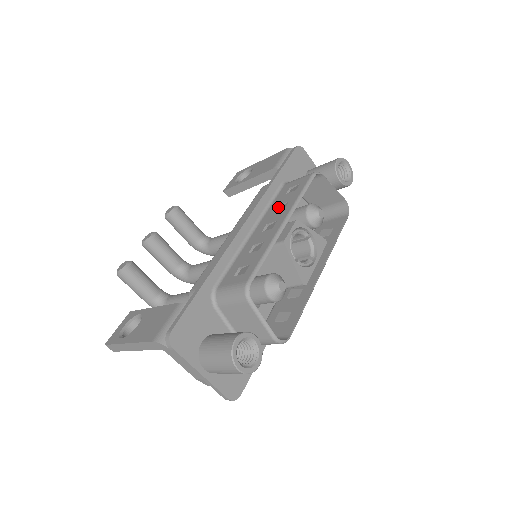
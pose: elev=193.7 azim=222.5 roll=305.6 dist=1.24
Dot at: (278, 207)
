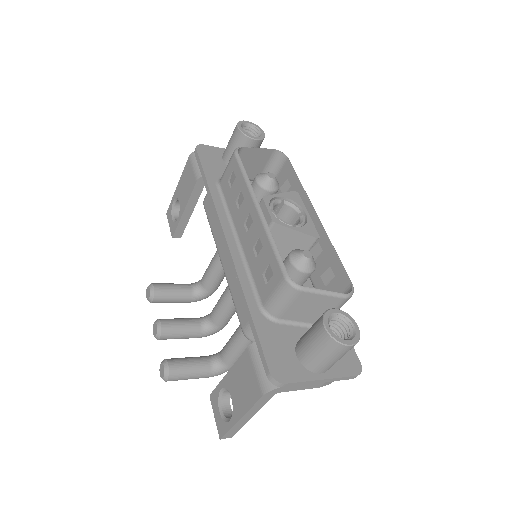
Dot at: (236, 203)
